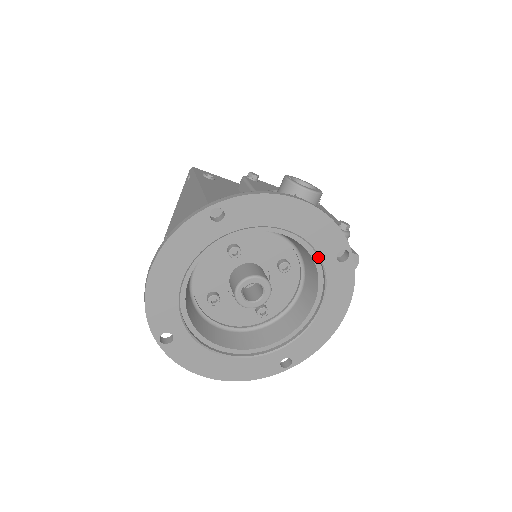
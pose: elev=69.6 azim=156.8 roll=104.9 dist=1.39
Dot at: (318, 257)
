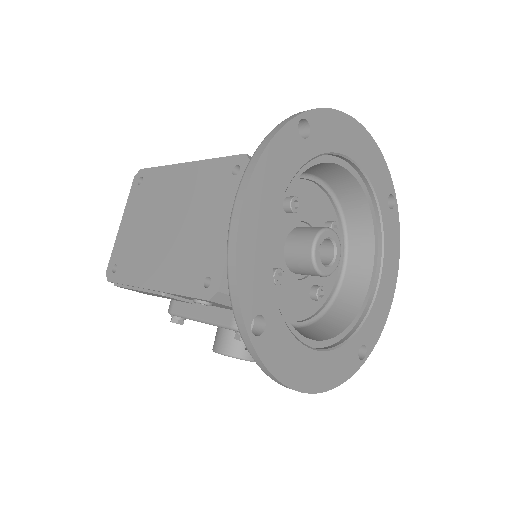
Dot at: (374, 203)
